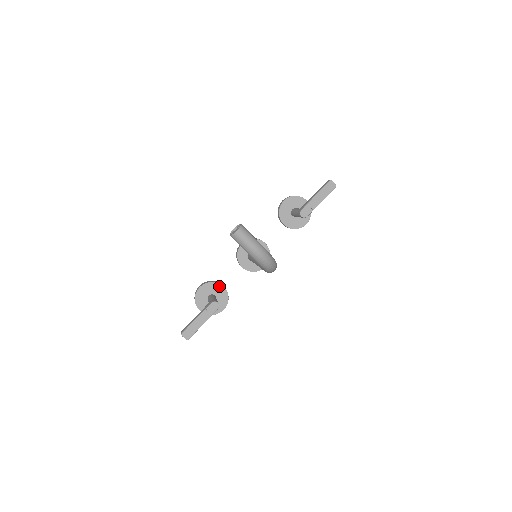
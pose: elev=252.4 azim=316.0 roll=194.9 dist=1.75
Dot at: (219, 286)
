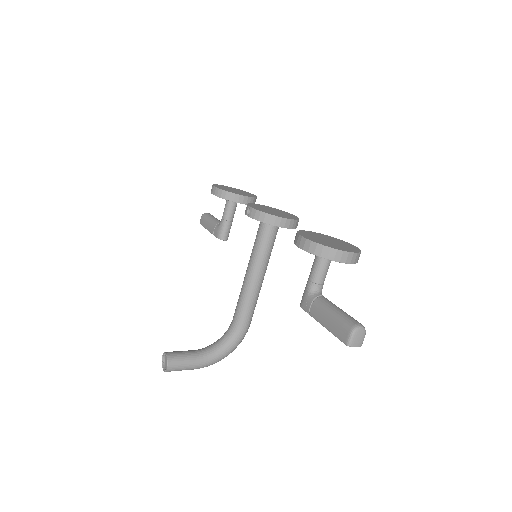
Dot at: (236, 202)
